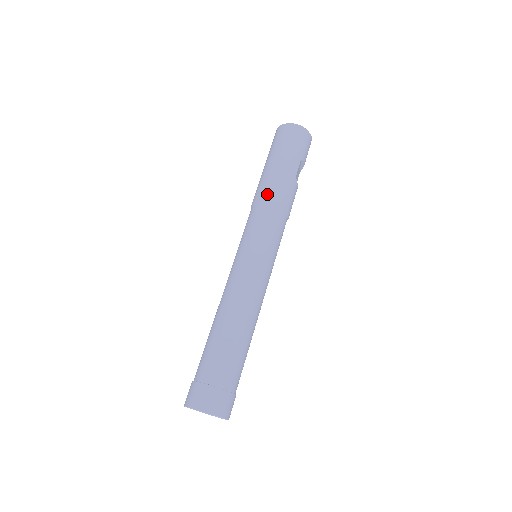
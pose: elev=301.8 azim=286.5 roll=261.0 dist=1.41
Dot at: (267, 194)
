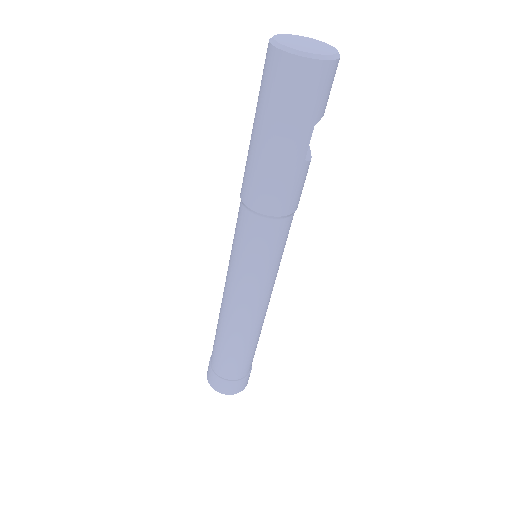
Dot at: (259, 201)
